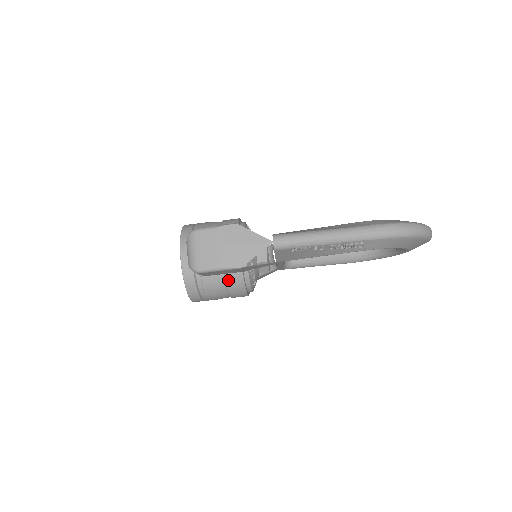
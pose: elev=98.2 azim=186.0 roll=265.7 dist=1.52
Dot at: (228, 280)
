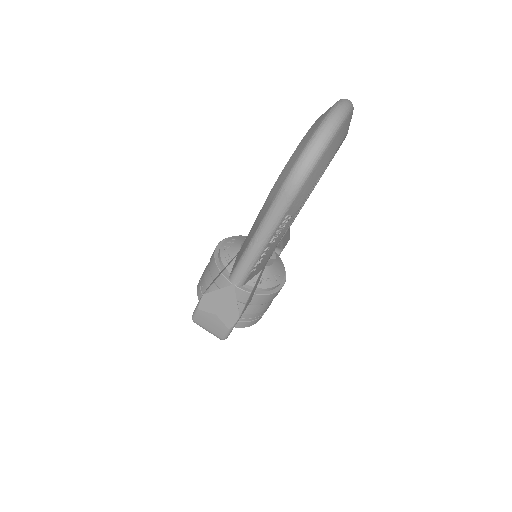
Dot at: (254, 304)
